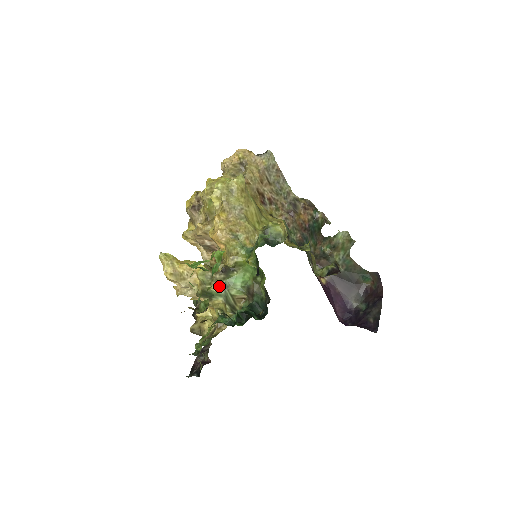
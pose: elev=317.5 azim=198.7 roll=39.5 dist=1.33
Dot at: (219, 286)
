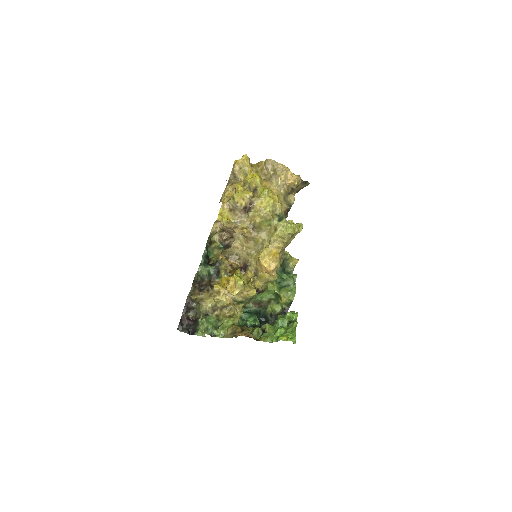
Dot at: (249, 299)
